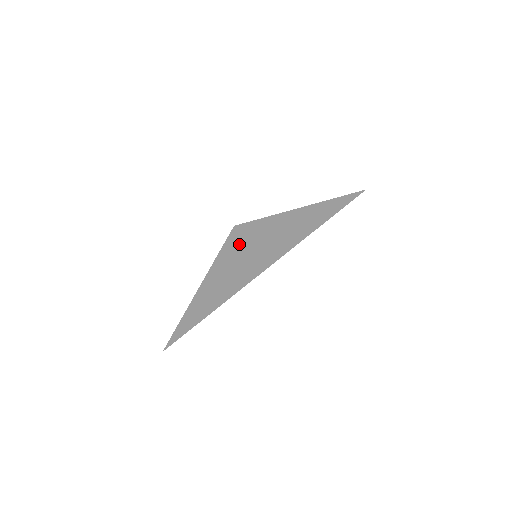
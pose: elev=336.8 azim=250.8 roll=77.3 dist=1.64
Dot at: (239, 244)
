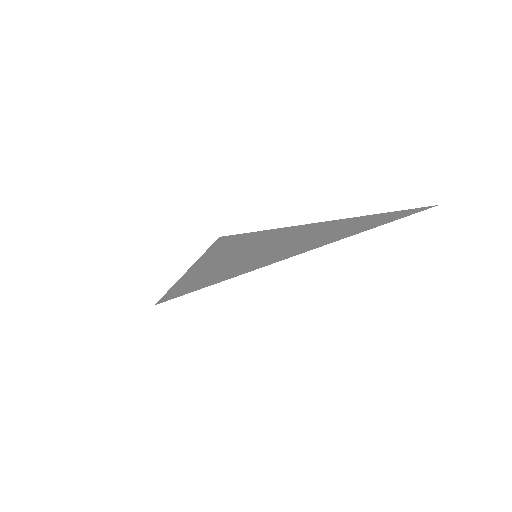
Dot at: (230, 248)
